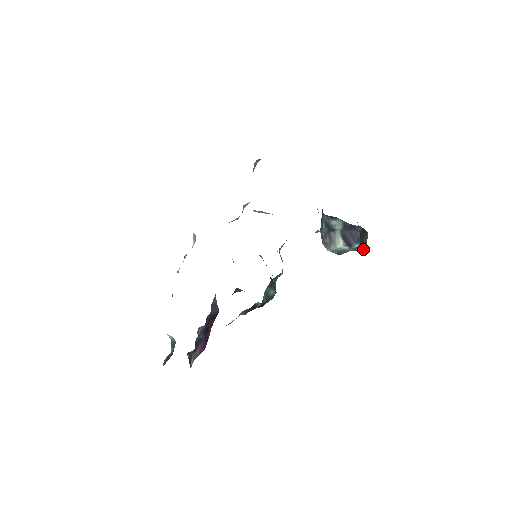
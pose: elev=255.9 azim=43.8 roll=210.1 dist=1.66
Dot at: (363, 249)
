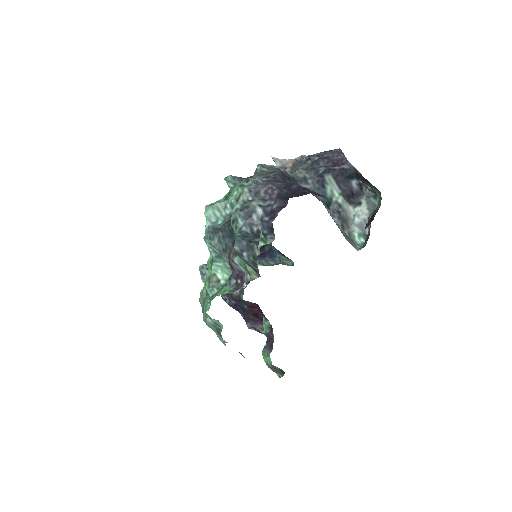
Dot at: (374, 199)
